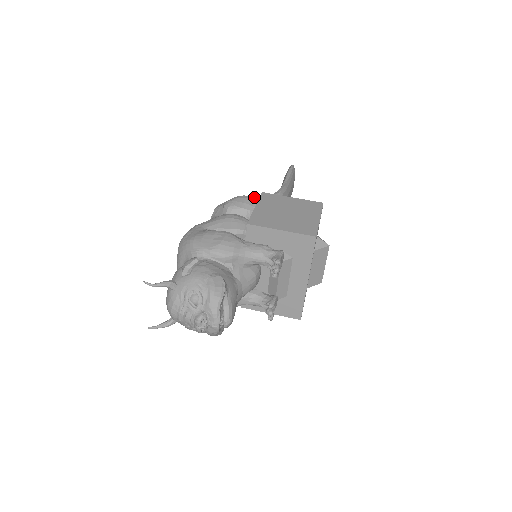
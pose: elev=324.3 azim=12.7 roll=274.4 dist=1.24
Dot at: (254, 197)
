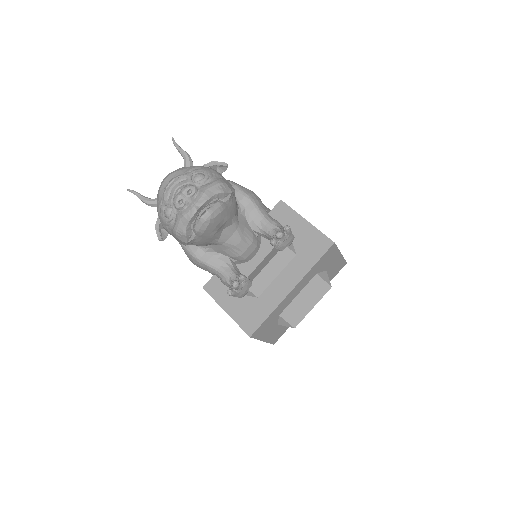
Dot at: occluded
